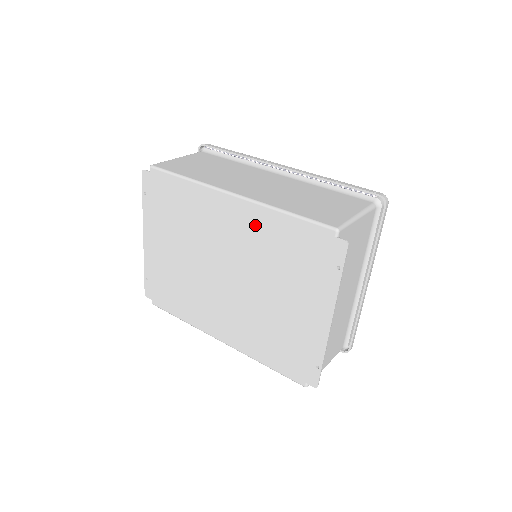
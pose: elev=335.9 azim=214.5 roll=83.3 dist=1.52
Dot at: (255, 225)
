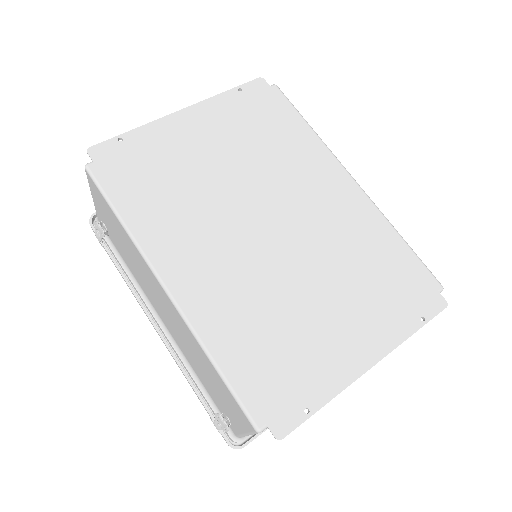
Dot at: (358, 219)
